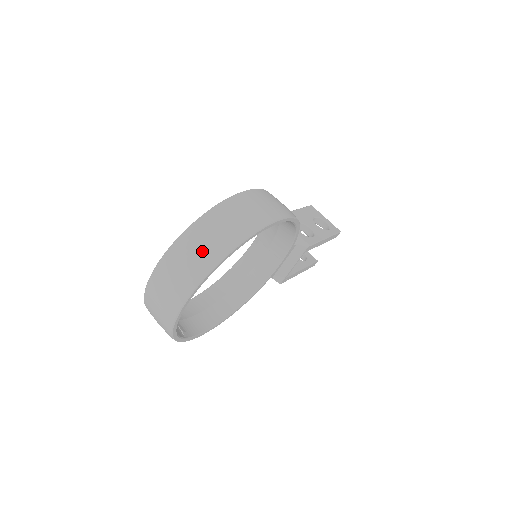
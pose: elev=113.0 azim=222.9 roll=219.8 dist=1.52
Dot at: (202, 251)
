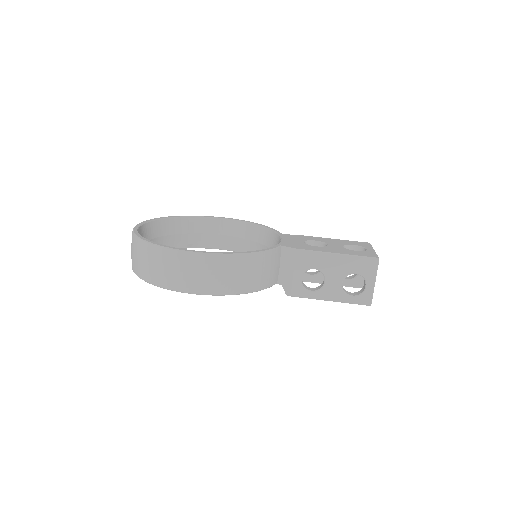
Dot at: (134, 258)
